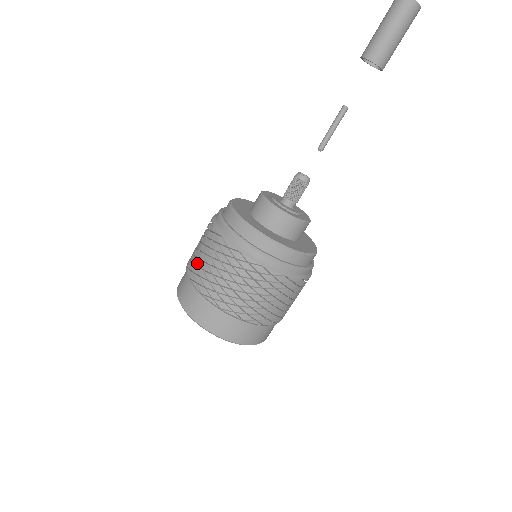
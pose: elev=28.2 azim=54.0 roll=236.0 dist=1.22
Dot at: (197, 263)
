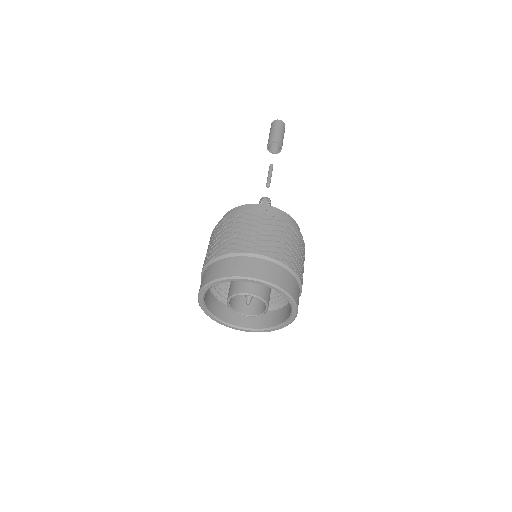
Dot at: occluded
